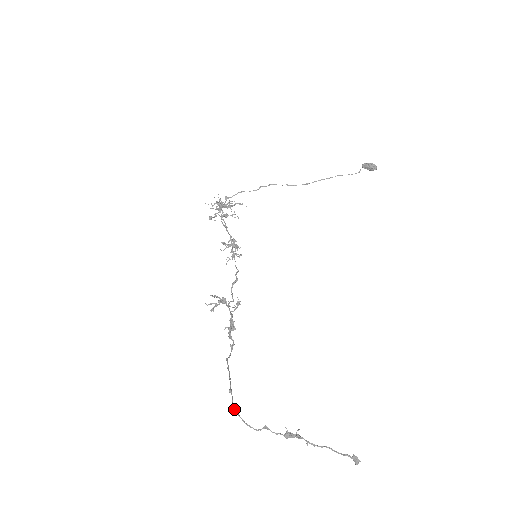
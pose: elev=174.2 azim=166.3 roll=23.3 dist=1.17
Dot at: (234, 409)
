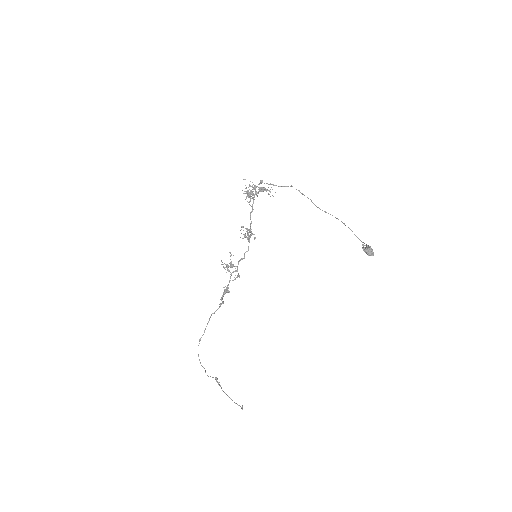
Dot at: occluded
